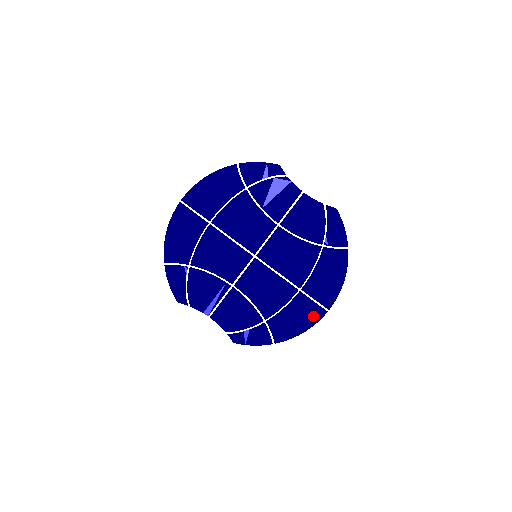
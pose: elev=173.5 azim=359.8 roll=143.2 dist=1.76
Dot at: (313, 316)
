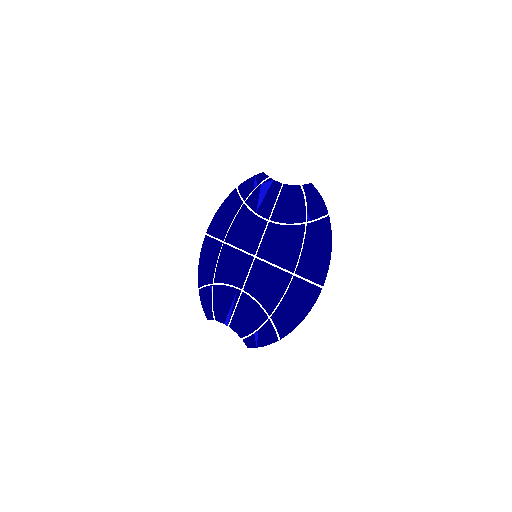
Dot at: (309, 298)
